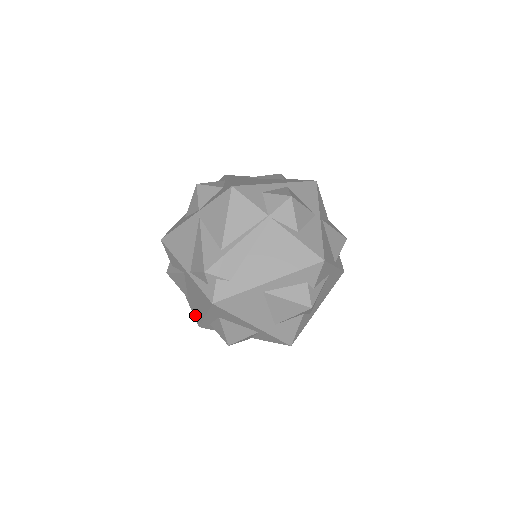
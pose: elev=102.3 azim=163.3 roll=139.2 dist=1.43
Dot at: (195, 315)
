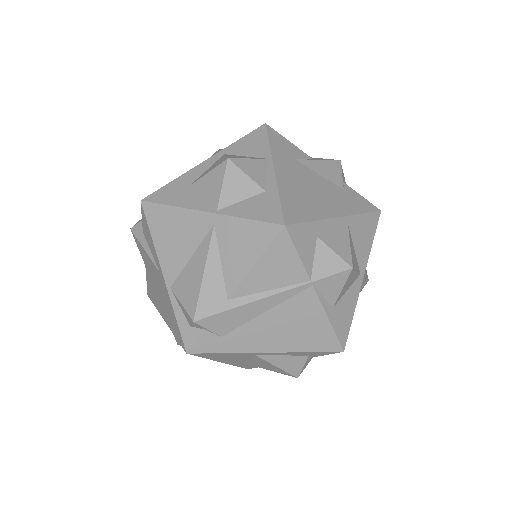
Dot at: (149, 289)
